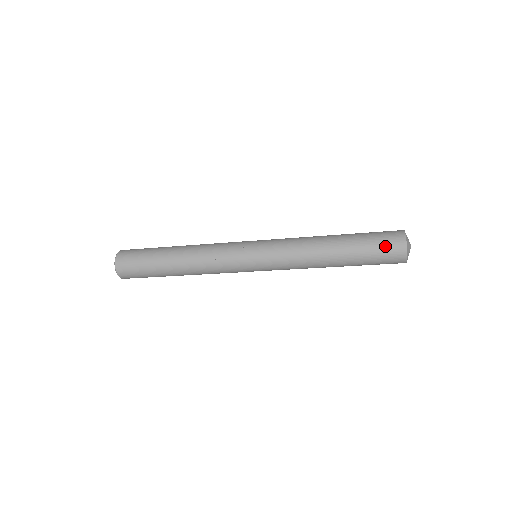
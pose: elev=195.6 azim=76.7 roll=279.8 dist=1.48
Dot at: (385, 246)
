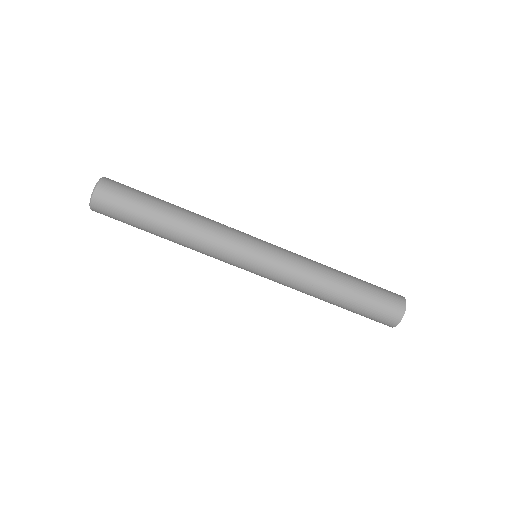
Dot at: occluded
